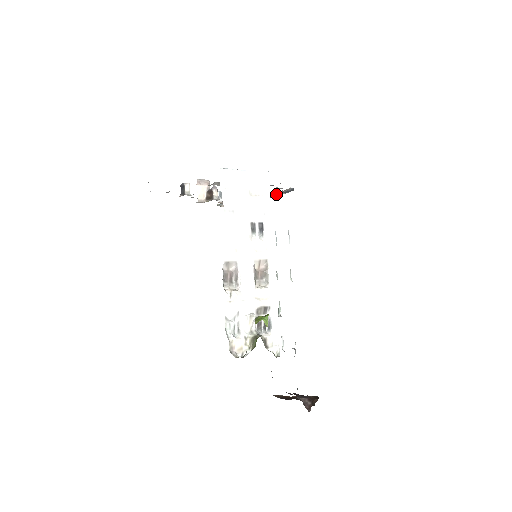
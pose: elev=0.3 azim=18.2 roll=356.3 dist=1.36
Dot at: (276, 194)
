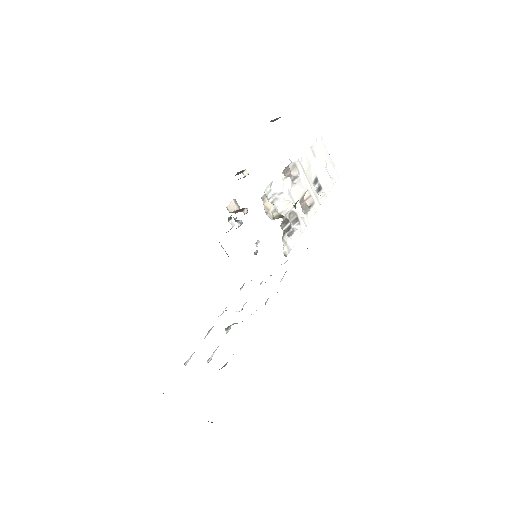
Dot at: occluded
